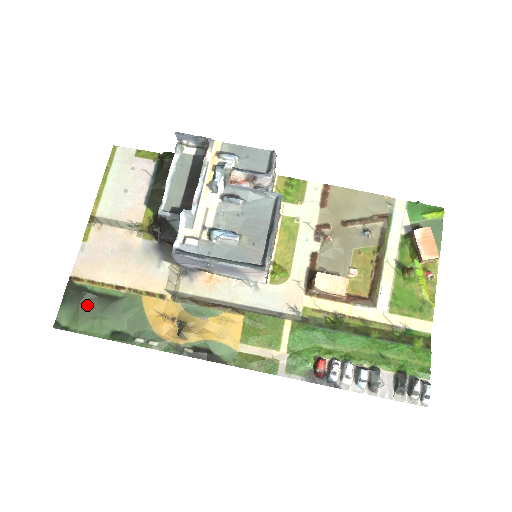
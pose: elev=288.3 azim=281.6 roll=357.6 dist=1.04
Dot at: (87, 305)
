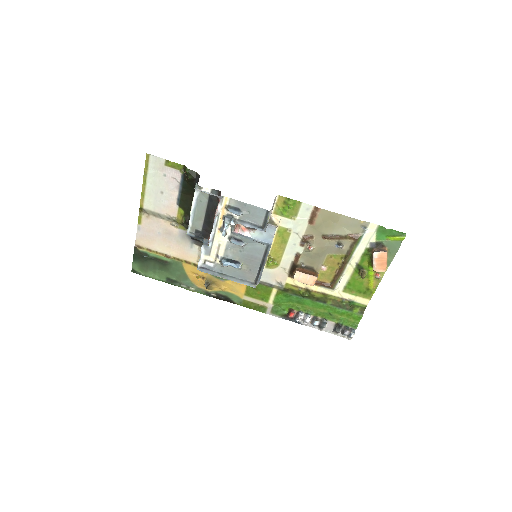
Dot at: (149, 263)
